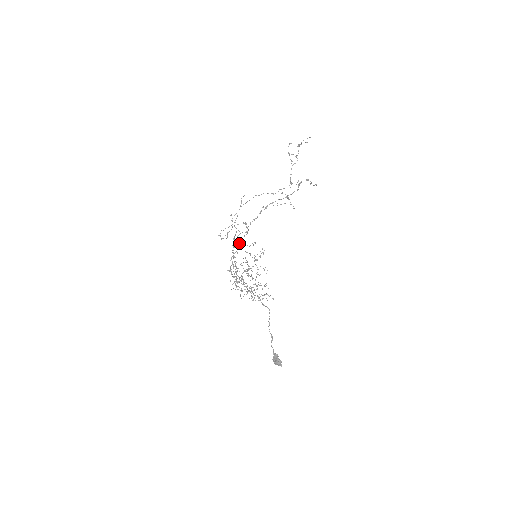
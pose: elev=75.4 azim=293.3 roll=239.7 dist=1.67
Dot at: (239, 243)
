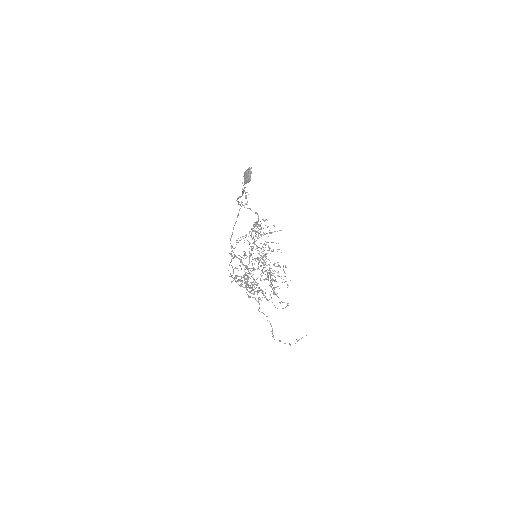
Dot at: (246, 278)
